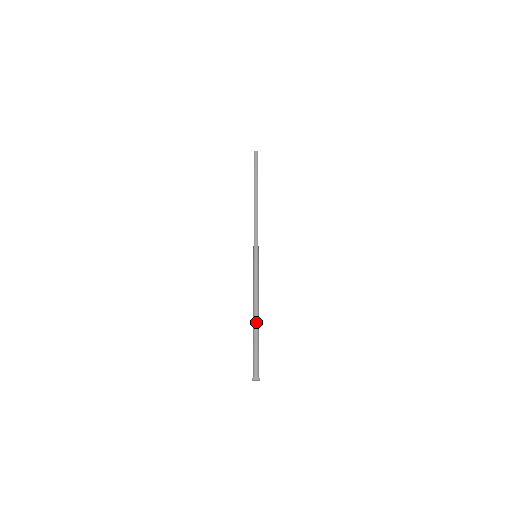
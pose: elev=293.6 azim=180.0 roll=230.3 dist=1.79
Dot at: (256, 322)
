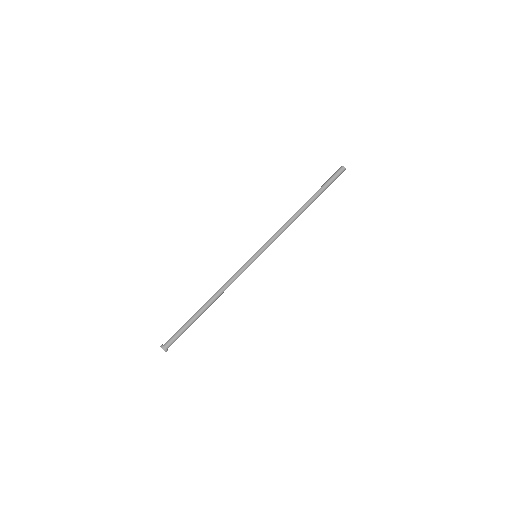
Dot at: (204, 307)
